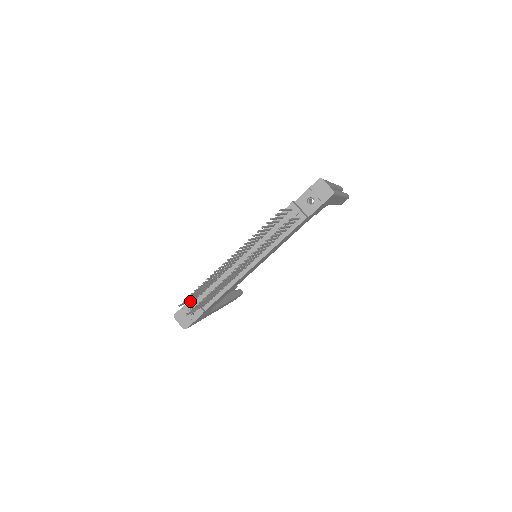
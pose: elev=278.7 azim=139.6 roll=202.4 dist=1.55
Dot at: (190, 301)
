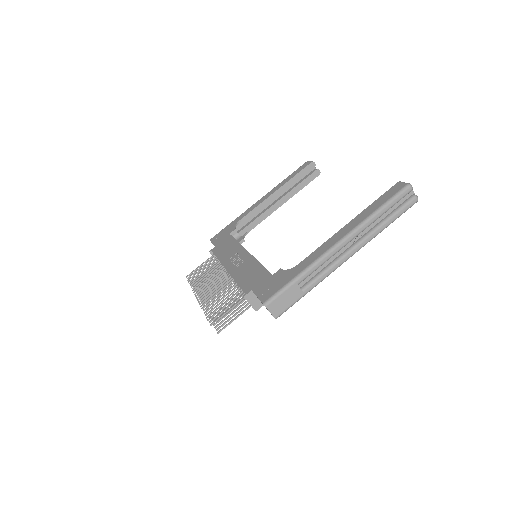
Dot at: occluded
